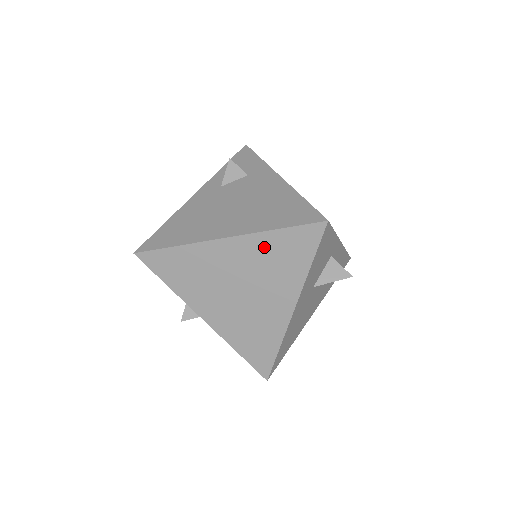
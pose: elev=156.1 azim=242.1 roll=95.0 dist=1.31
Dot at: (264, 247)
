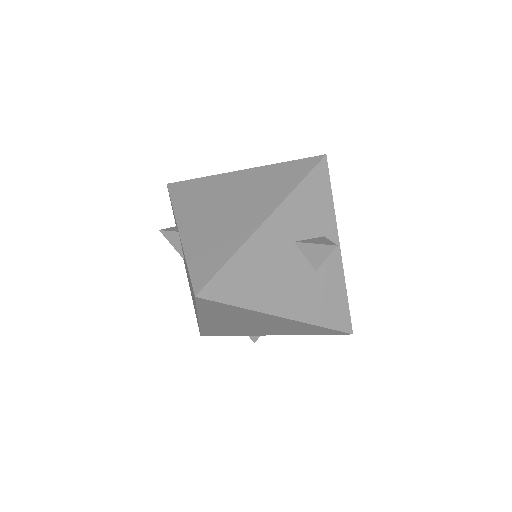
Dot at: (266, 174)
